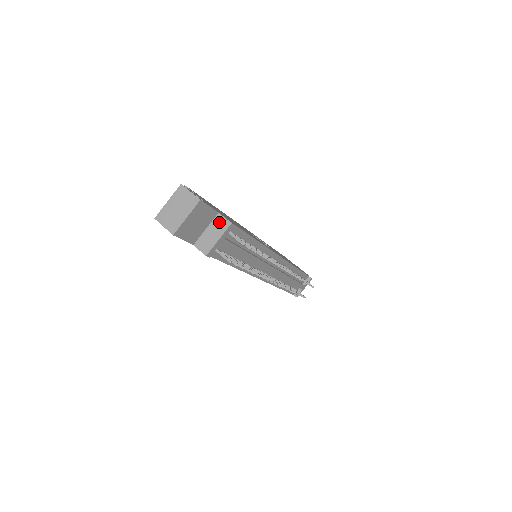
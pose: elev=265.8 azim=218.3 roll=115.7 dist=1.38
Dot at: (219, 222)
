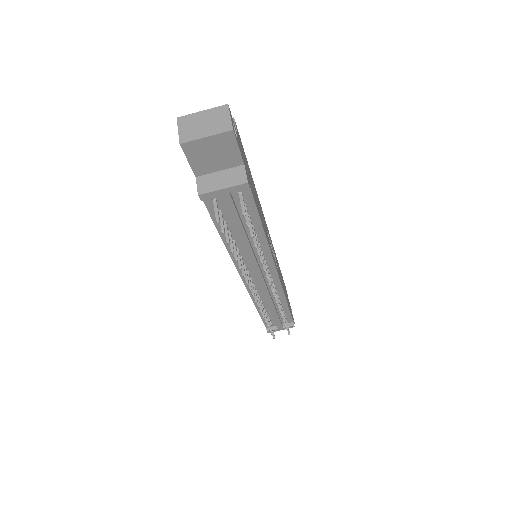
Dot at: (237, 173)
